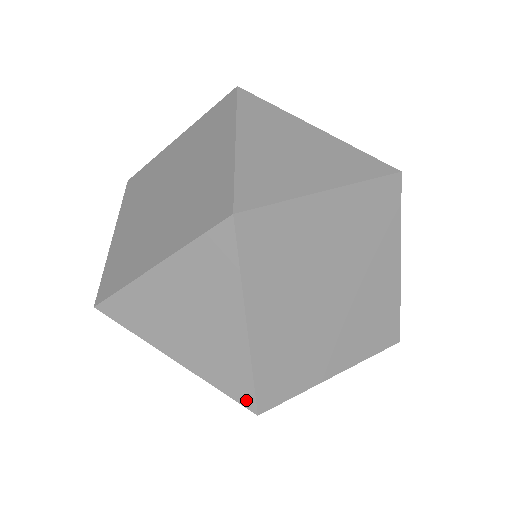
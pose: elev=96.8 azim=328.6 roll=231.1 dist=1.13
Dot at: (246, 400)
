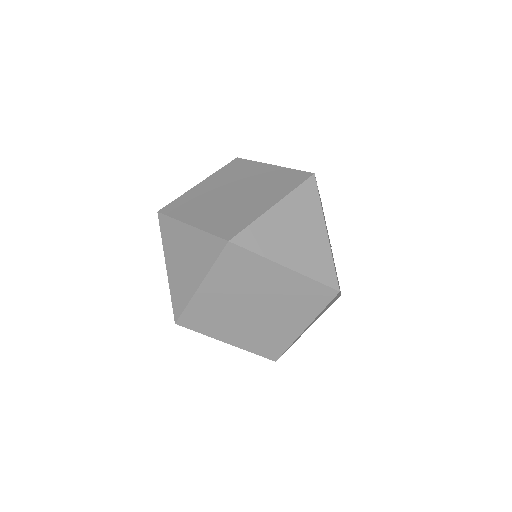
Dot at: occluded
